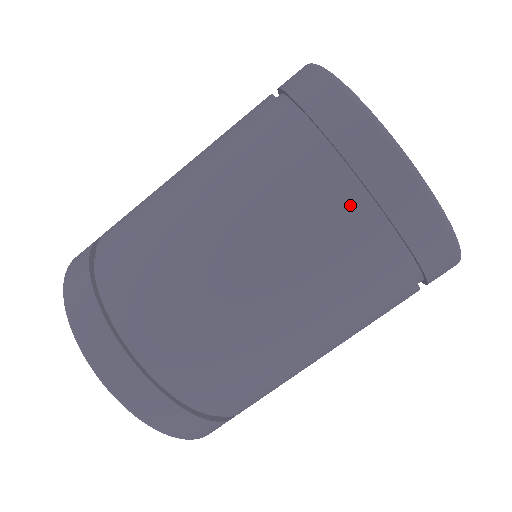
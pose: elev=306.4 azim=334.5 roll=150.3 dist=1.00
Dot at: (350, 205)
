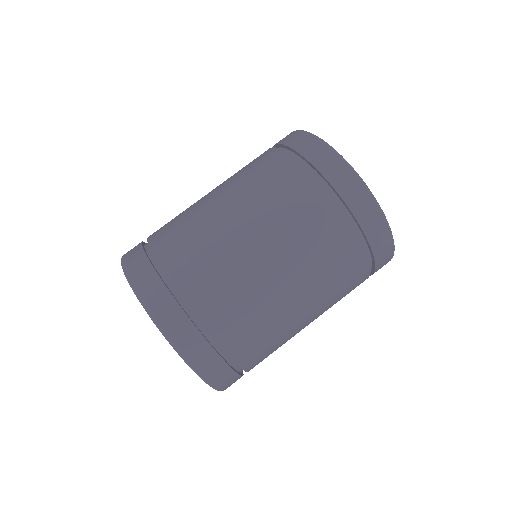
Dot at: (317, 190)
